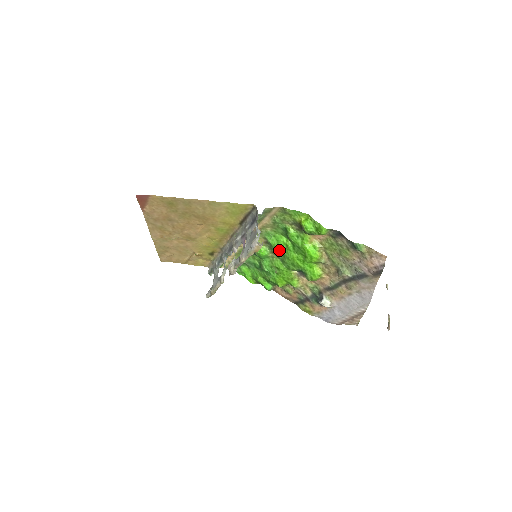
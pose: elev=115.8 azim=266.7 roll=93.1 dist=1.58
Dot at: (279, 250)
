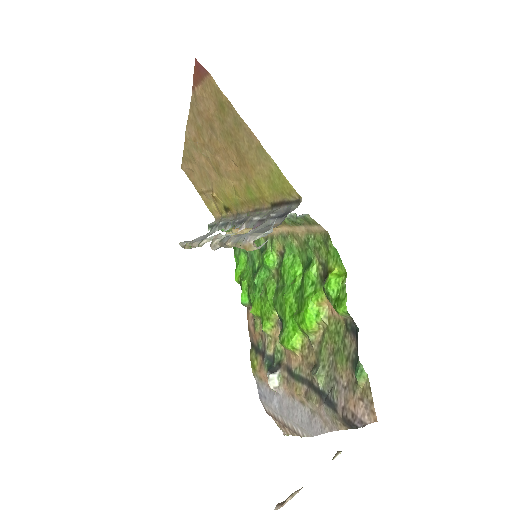
Dot at: (284, 276)
